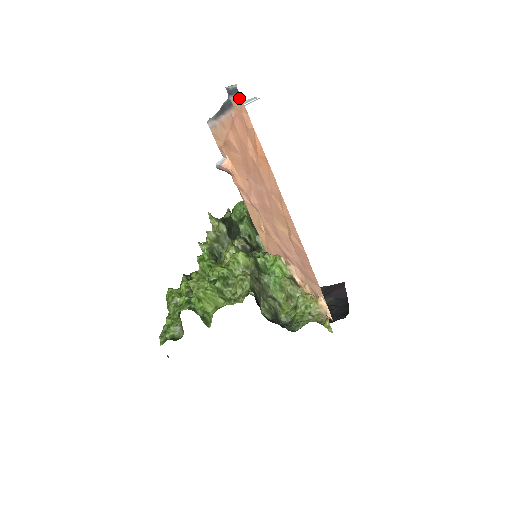
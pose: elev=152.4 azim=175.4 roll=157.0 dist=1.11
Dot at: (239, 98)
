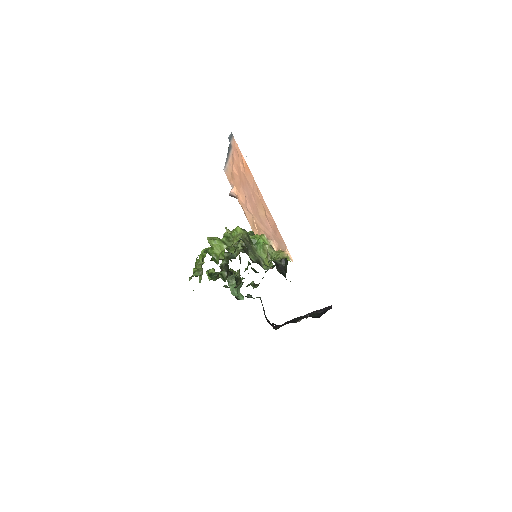
Dot at: (233, 138)
